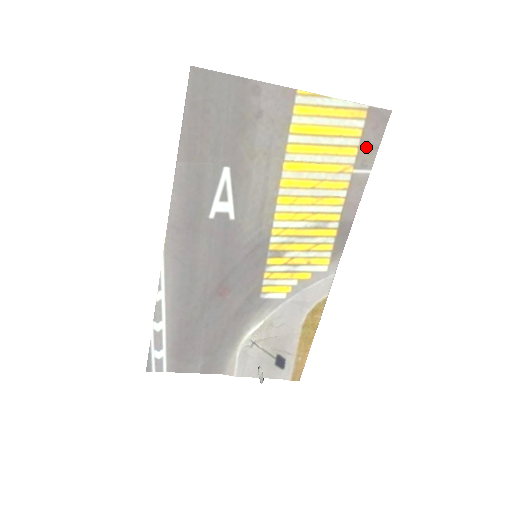
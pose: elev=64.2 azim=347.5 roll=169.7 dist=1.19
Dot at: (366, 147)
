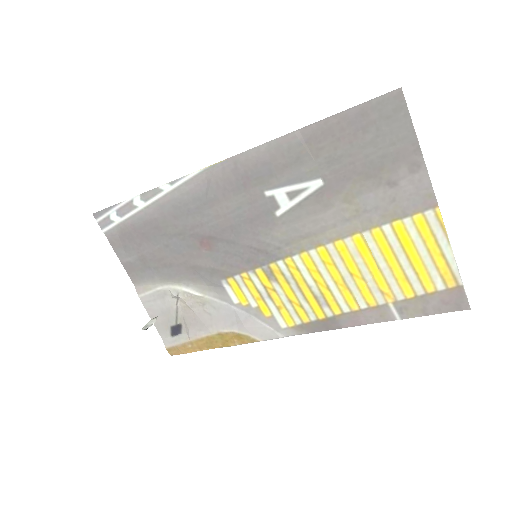
Dot at: (420, 303)
